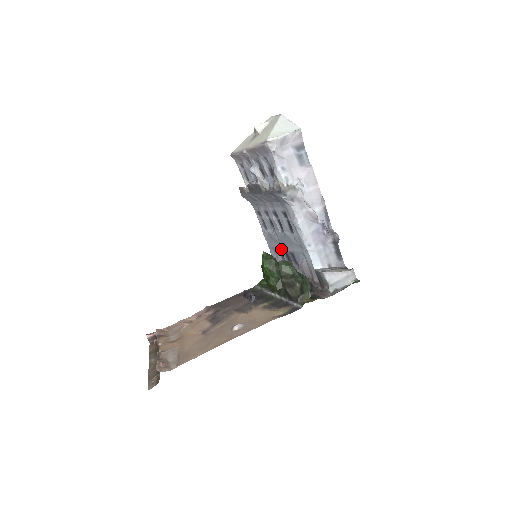
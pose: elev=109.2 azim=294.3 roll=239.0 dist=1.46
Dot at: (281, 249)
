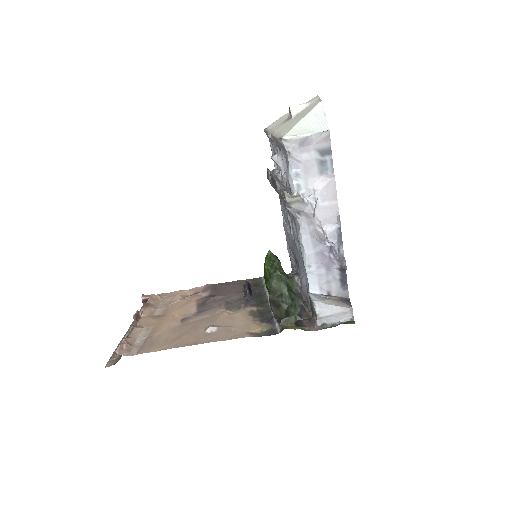
Dot at: (292, 251)
